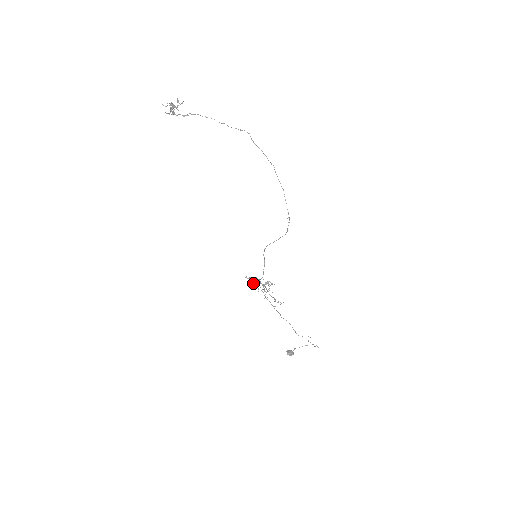
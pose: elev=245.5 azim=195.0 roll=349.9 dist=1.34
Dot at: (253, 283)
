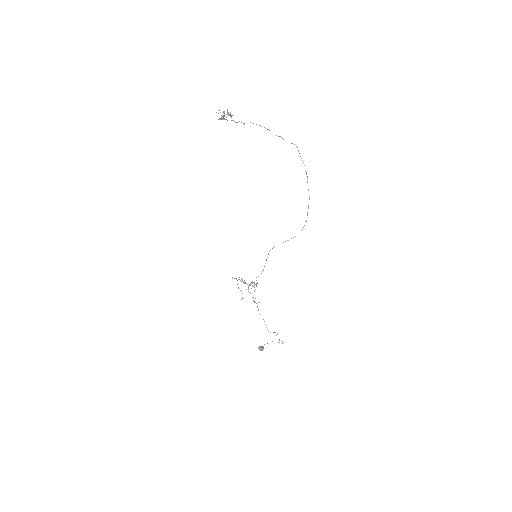
Dot at: occluded
